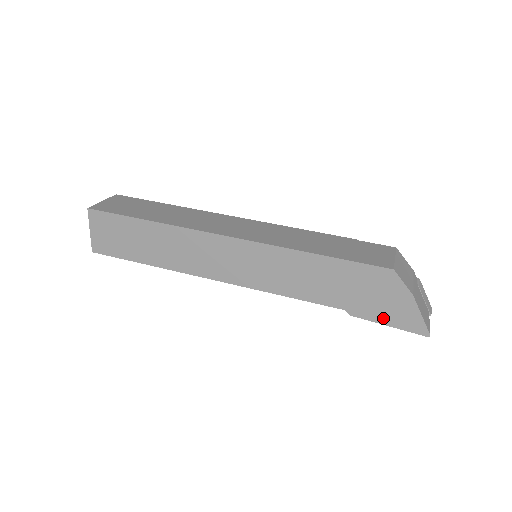
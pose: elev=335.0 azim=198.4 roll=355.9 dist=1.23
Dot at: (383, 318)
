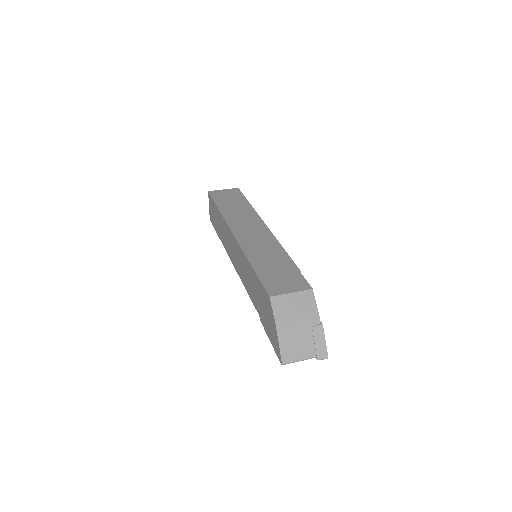
Dot at: (269, 334)
